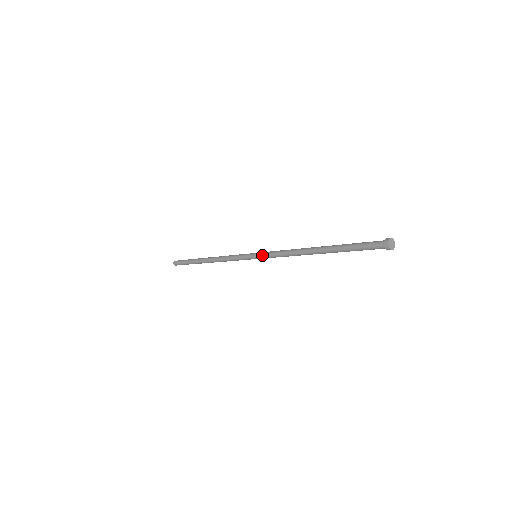
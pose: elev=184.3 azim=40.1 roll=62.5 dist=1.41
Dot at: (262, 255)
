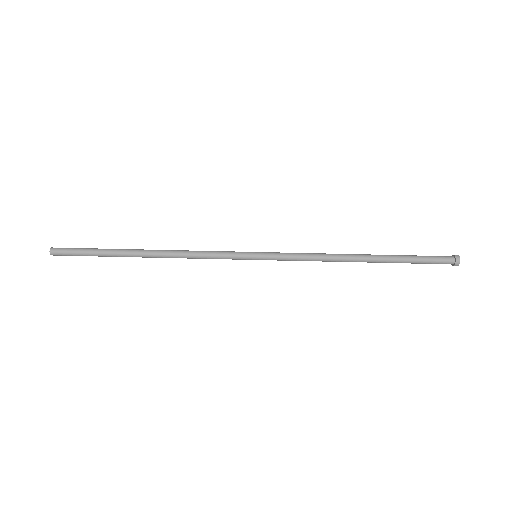
Dot at: occluded
